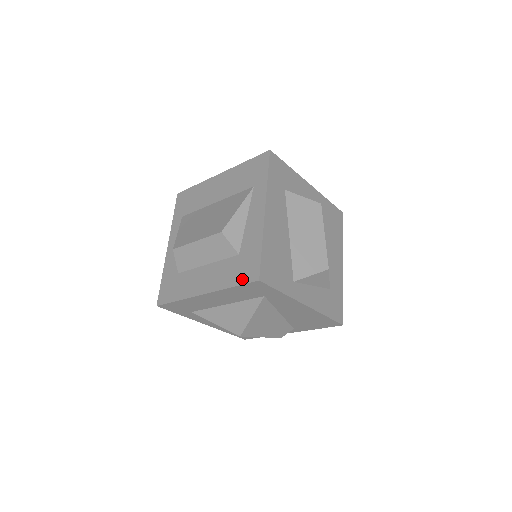
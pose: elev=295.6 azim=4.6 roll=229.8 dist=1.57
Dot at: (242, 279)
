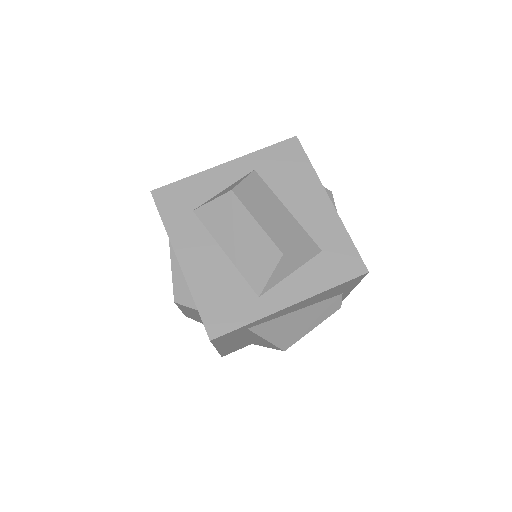
Dot at: occluded
